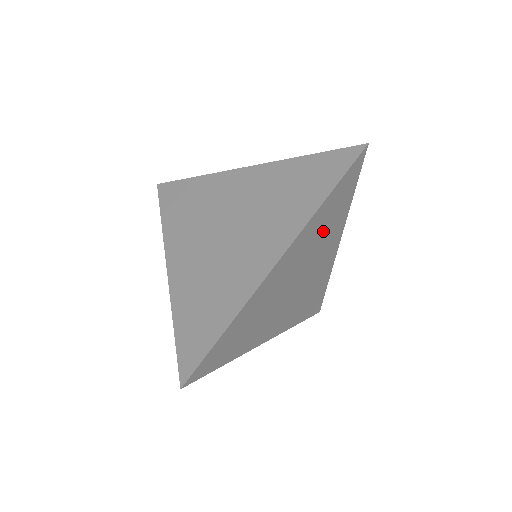
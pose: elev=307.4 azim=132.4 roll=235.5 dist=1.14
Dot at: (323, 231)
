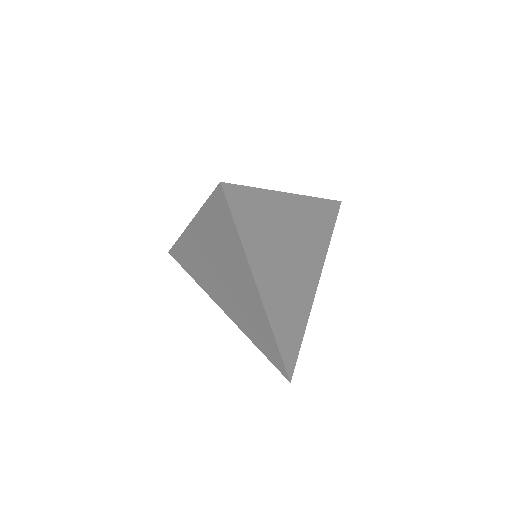
Dot at: (314, 232)
